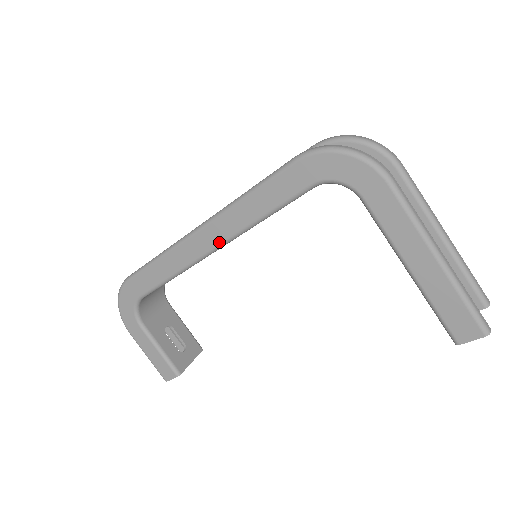
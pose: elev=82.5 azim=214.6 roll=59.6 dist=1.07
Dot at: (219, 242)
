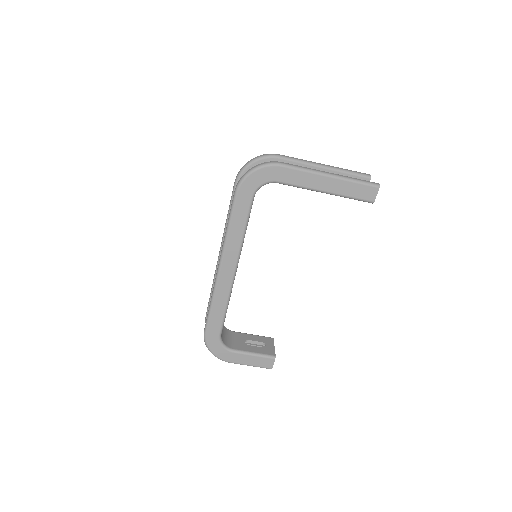
Dot at: (235, 264)
